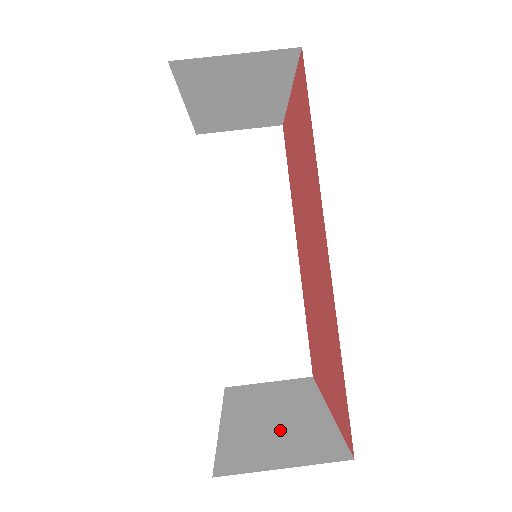
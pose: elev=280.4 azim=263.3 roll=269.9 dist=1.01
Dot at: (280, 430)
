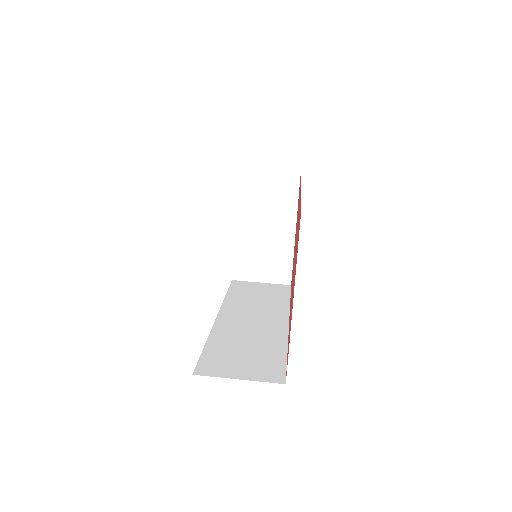
Dot at: occluded
